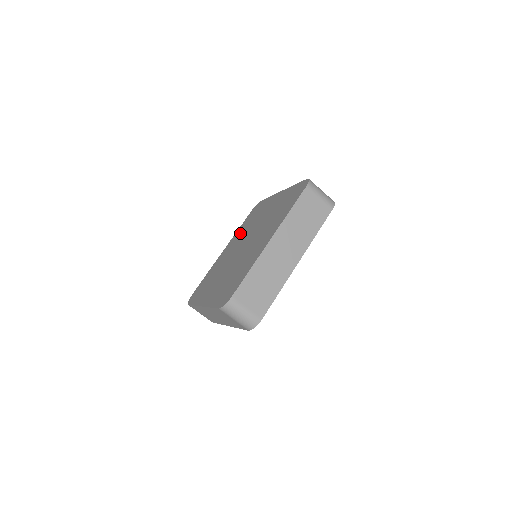
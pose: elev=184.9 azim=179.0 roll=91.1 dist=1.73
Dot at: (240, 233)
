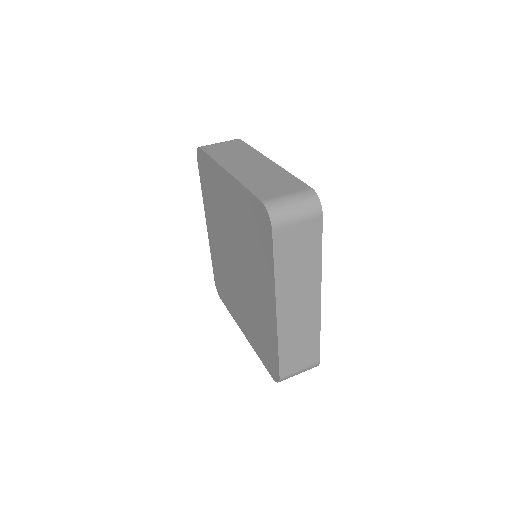
Dot at: (211, 212)
